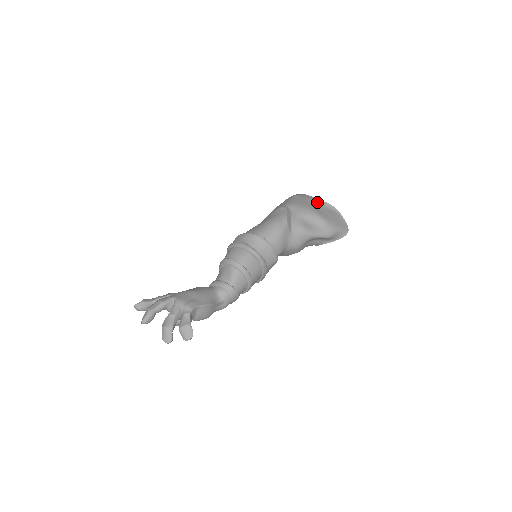
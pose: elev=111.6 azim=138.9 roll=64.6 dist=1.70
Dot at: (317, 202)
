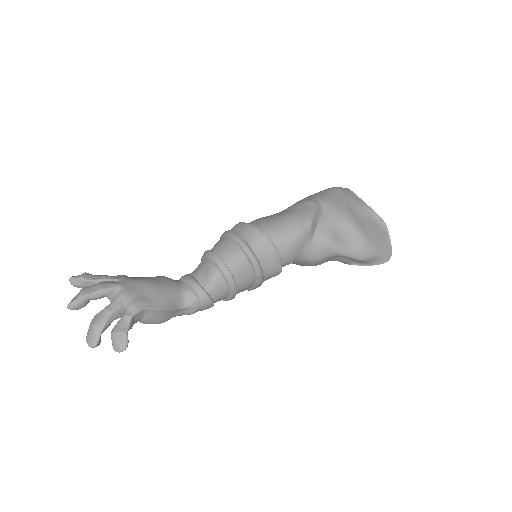
Dot at: (362, 207)
